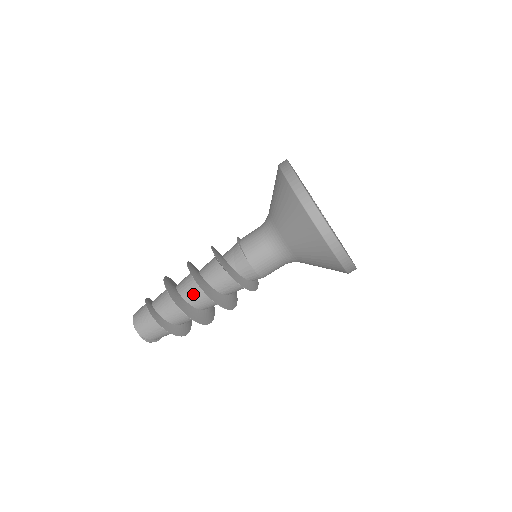
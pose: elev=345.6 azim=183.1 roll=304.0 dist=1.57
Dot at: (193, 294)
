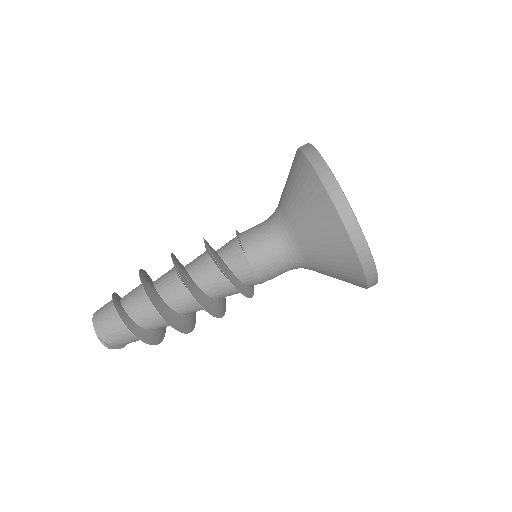
Dot at: (173, 291)
